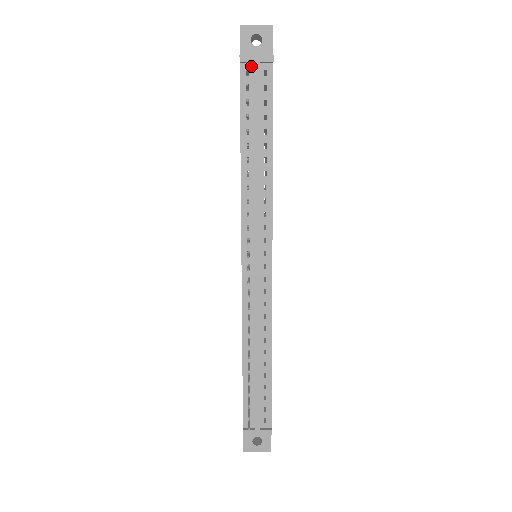
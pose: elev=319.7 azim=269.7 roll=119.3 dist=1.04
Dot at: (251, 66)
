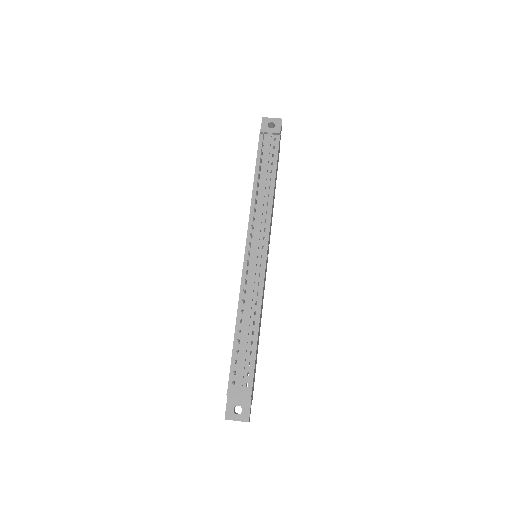
Dot at: (266, 135)
